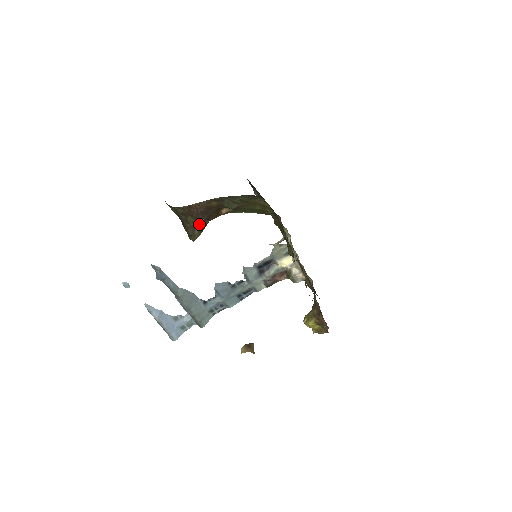
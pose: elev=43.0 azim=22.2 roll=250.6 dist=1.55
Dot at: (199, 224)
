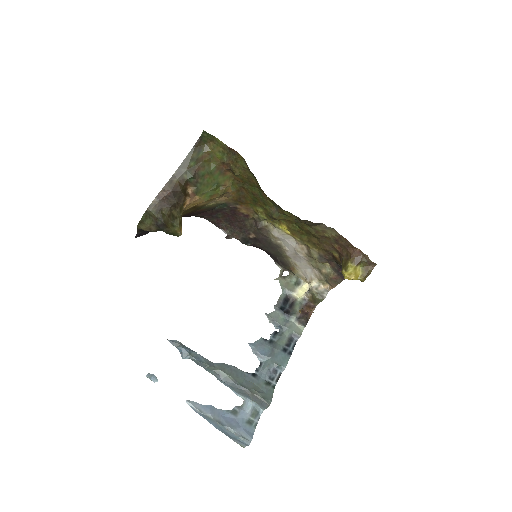
Dot at: (174, 207)
